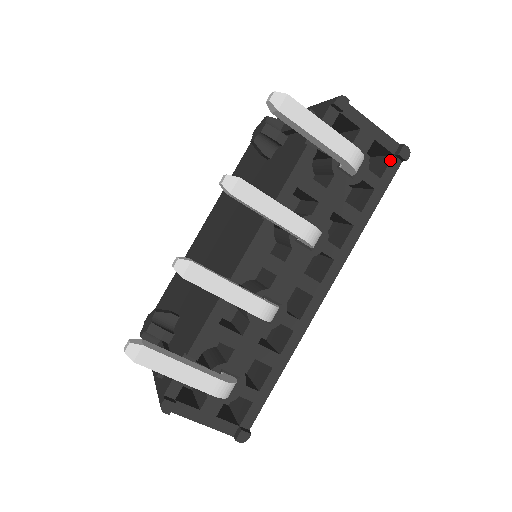
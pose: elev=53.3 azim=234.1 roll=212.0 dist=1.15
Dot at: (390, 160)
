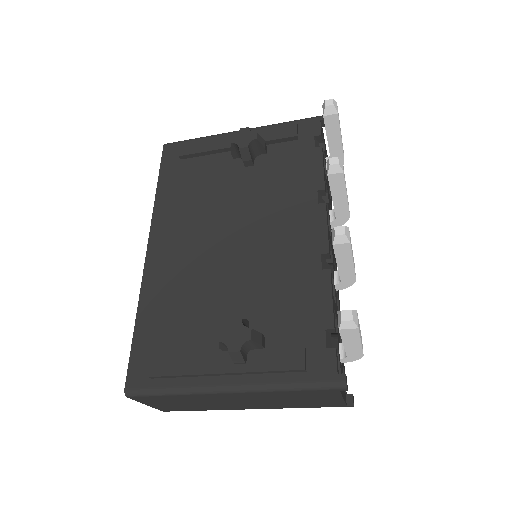
Dot at: occluded
